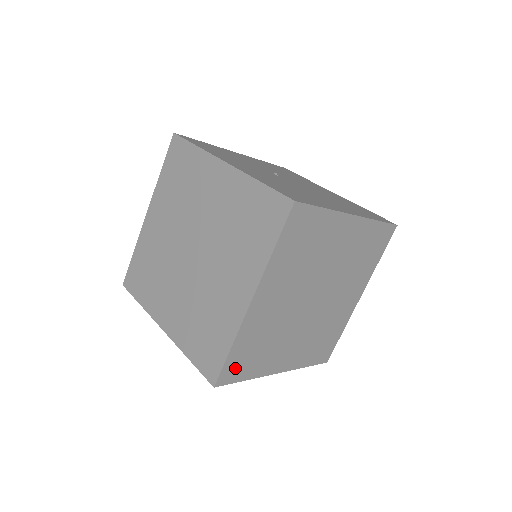
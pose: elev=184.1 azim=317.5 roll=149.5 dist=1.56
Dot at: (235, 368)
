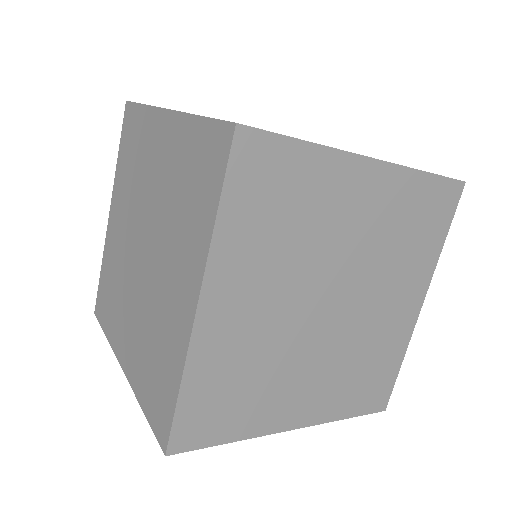
Dot at: (200, 423)
